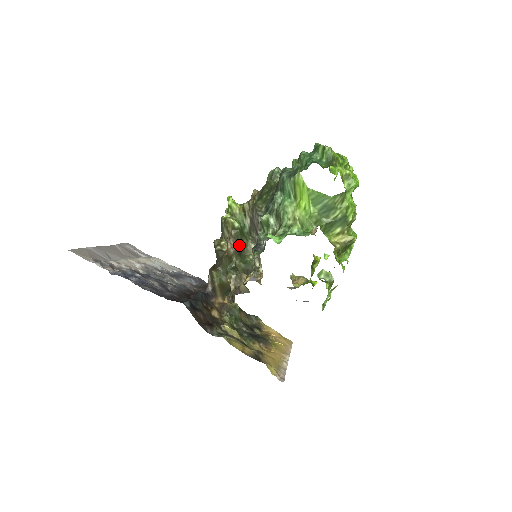
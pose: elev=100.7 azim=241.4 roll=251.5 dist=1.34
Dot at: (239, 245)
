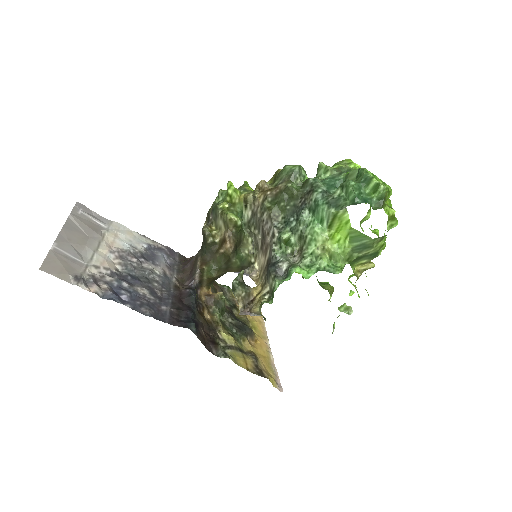
Dot at: (237, 241)
